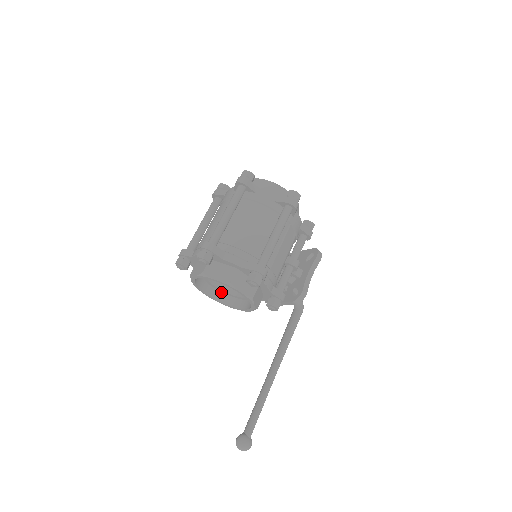
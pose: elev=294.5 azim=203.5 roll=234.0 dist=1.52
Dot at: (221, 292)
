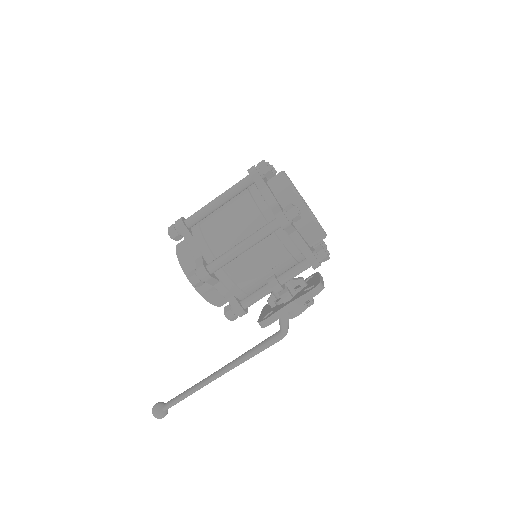
Dot at: occluded
